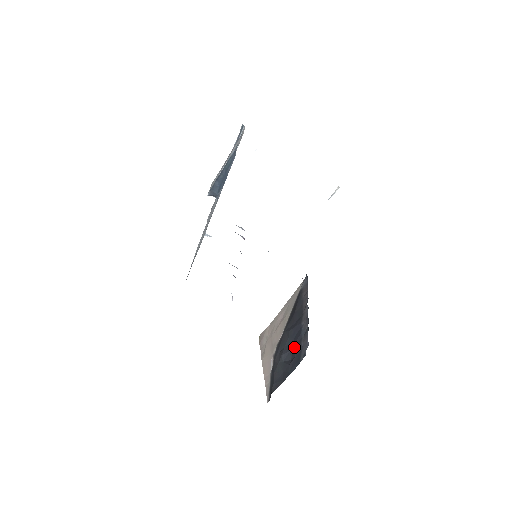
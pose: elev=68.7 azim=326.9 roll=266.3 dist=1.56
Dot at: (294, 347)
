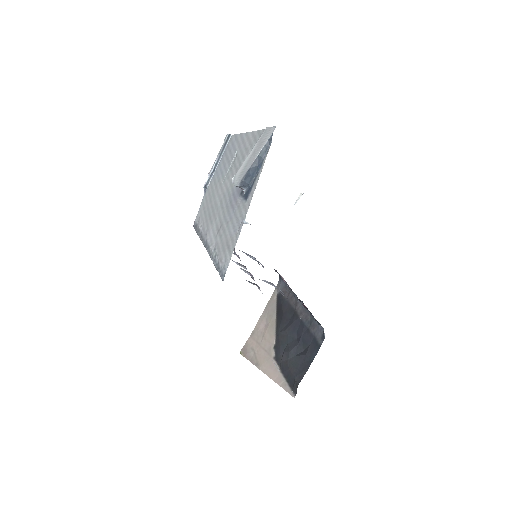
Dot at: (303, 339)
